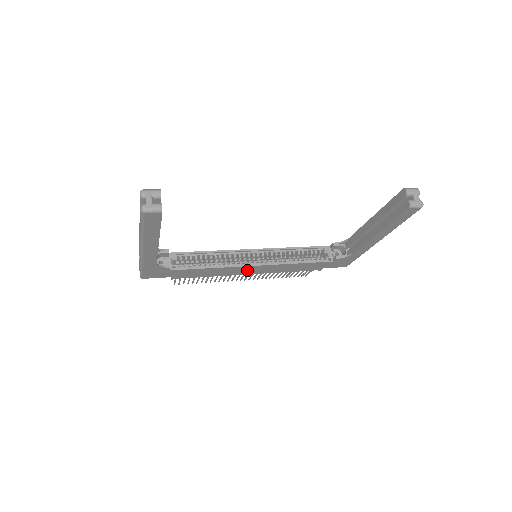
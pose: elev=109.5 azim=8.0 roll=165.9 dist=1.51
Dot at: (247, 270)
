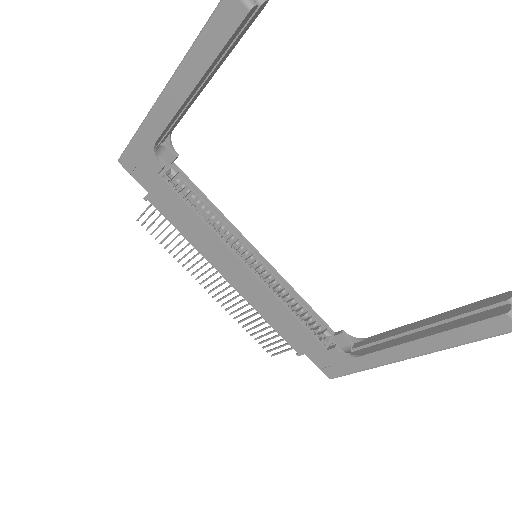
Dot at: (230, 267)
